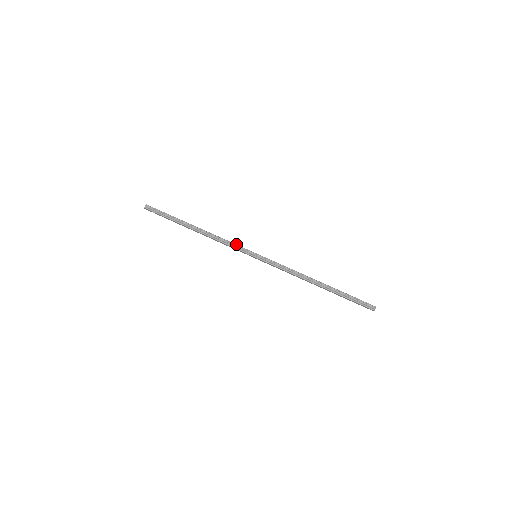
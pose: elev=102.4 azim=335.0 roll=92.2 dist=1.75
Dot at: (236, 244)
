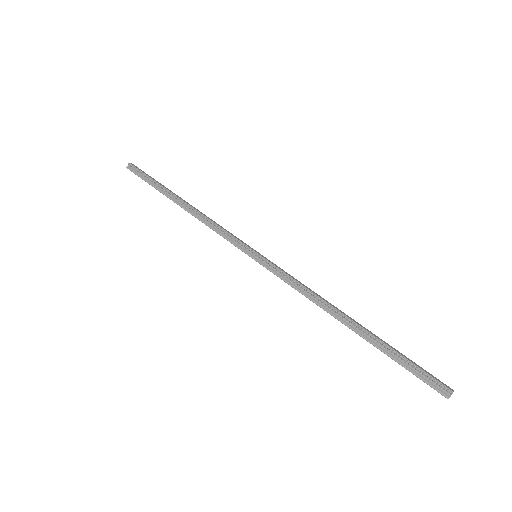
Dot at: (229, 233)
